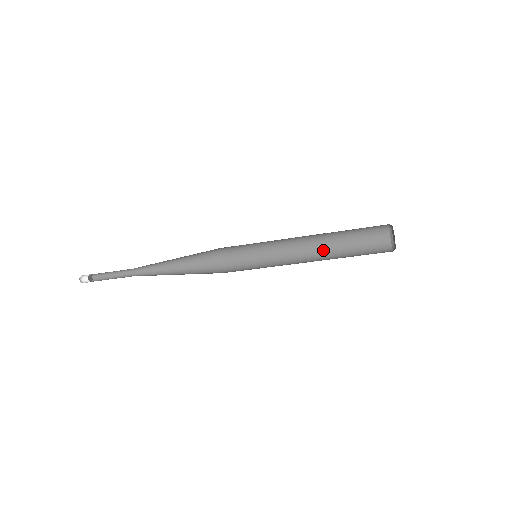
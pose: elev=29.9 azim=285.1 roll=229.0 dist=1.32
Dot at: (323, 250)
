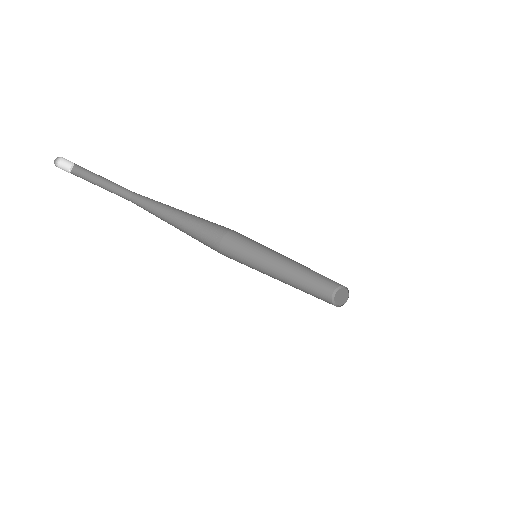
Dot at: (293, 279)
